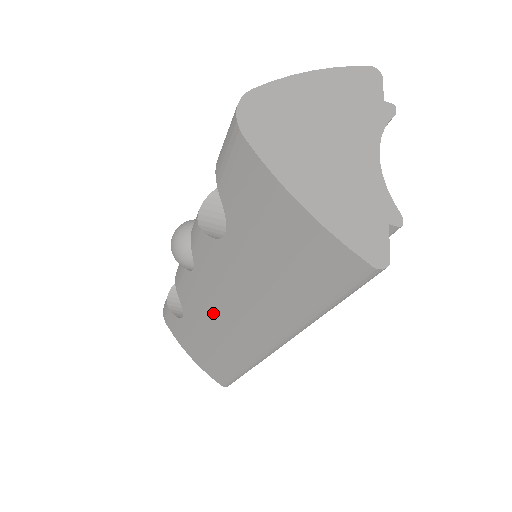
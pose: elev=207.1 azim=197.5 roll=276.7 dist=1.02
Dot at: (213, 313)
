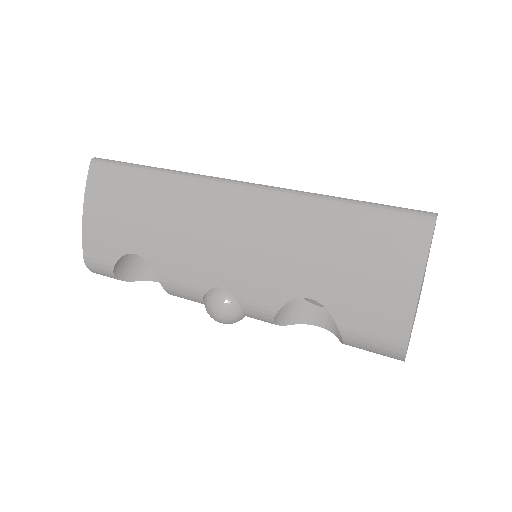
Dot at: occluded
